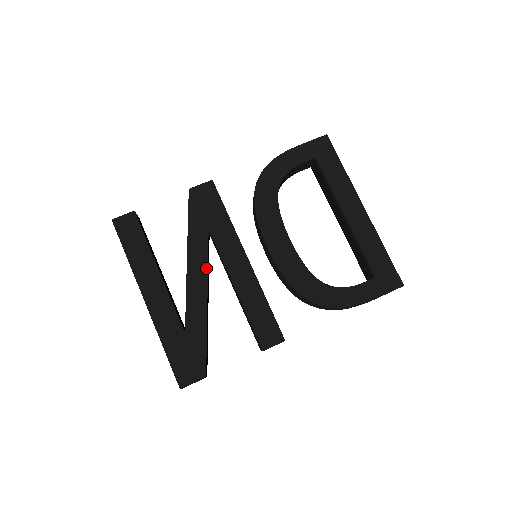
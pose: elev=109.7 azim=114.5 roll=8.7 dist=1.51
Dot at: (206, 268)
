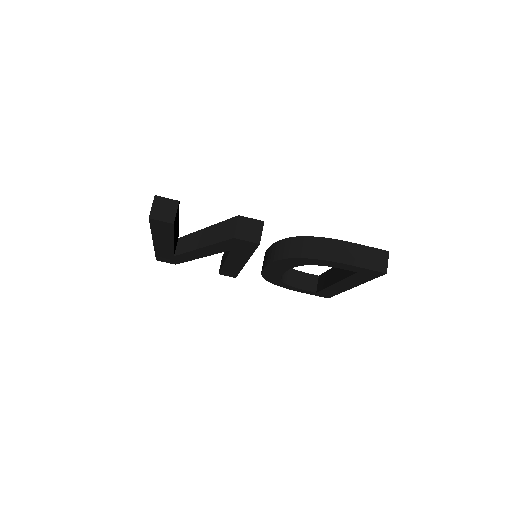
Dot at: occluded
